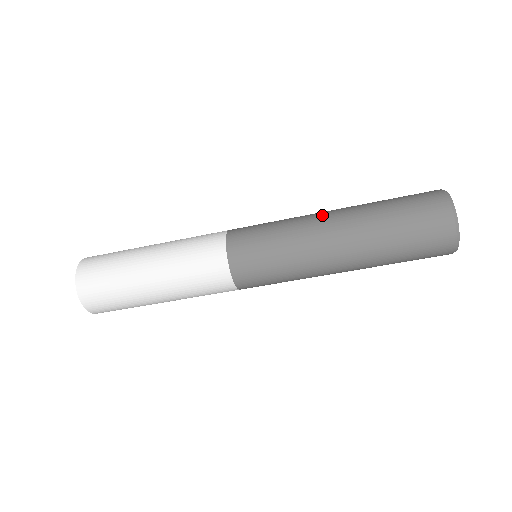
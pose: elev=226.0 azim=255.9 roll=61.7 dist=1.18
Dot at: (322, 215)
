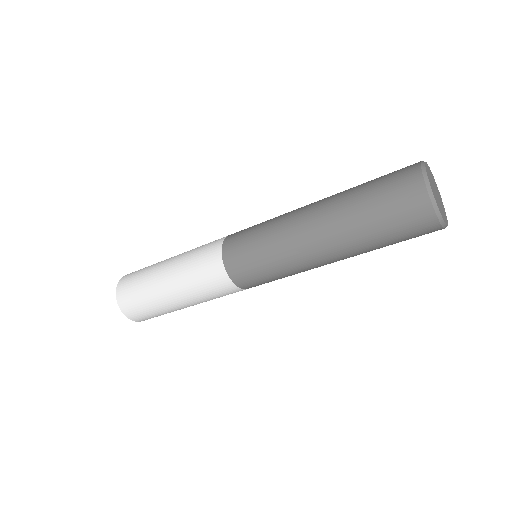
Dot at: (304, 207)
